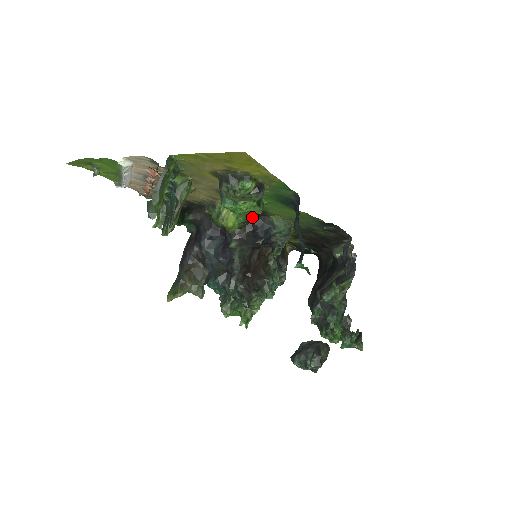
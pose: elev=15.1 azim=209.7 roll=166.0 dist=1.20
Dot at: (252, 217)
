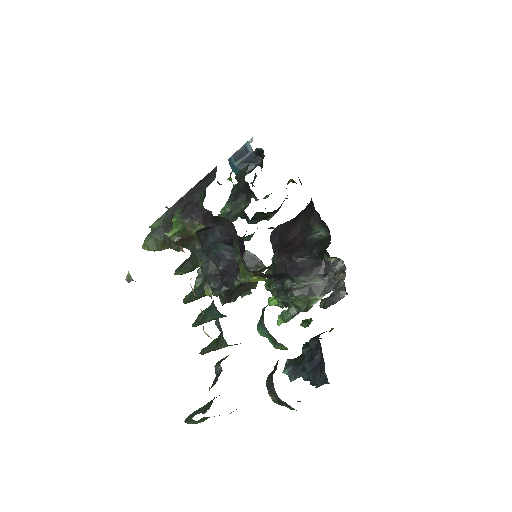
Dot at: occluded
